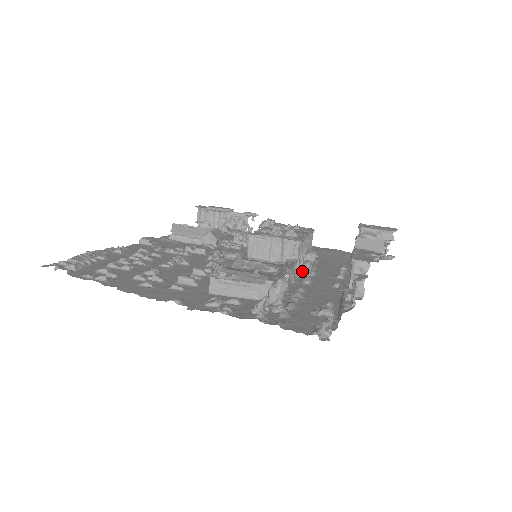
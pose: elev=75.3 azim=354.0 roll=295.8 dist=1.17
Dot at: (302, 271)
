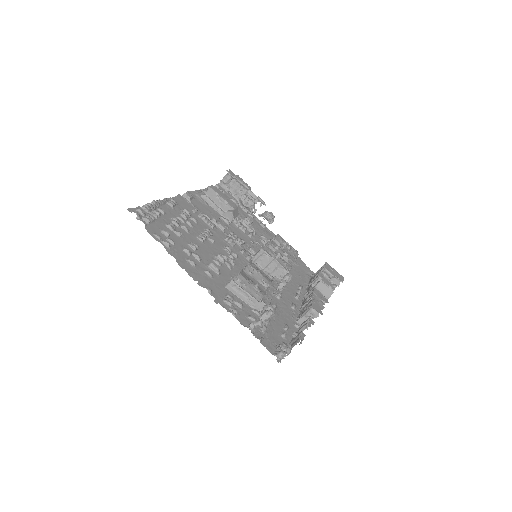
Dot at: (279, 287)
